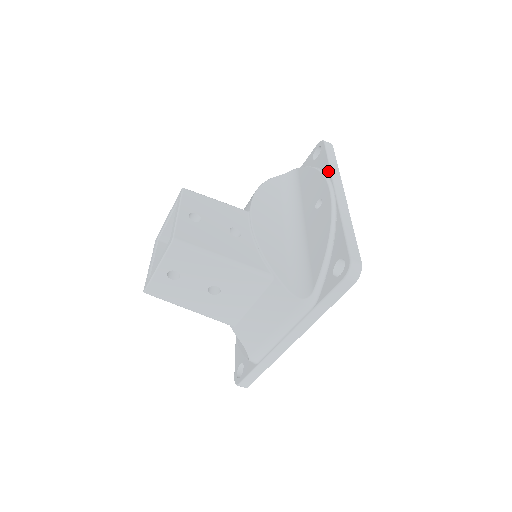
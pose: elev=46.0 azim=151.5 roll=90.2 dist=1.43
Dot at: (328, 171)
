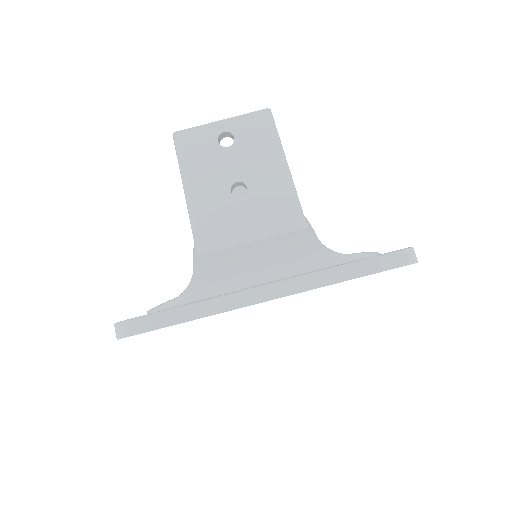
Dot at: occluded
